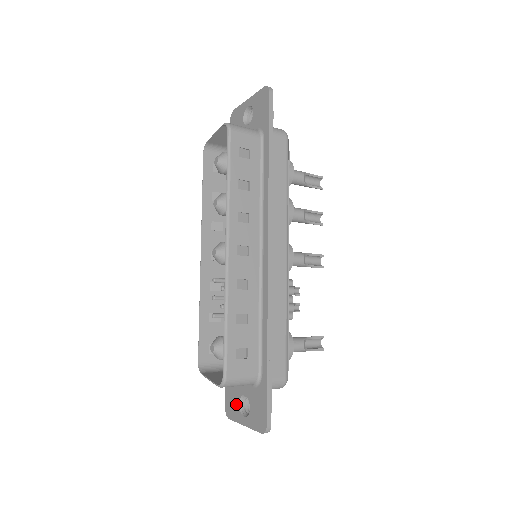
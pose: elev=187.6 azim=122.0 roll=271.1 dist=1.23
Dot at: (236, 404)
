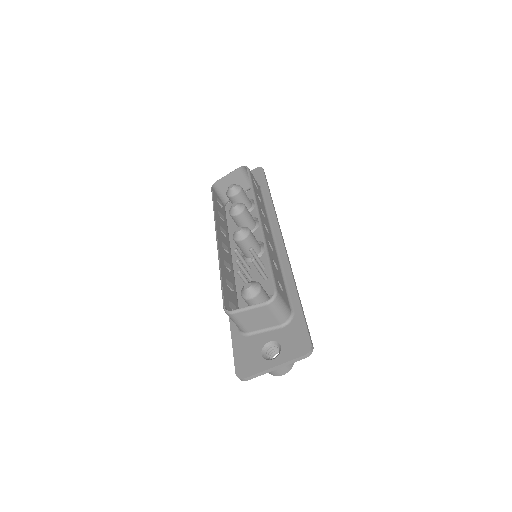
Dot at: (256, 357)
